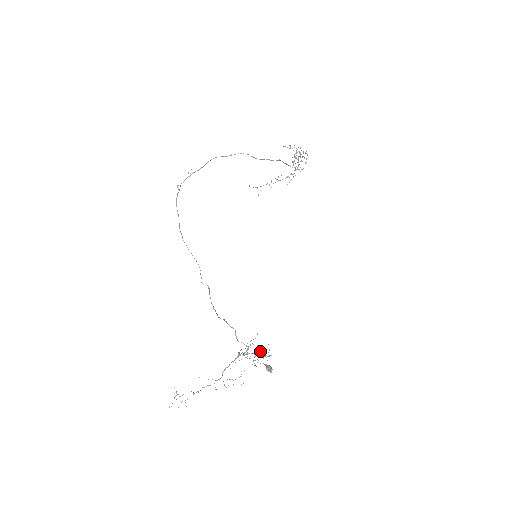
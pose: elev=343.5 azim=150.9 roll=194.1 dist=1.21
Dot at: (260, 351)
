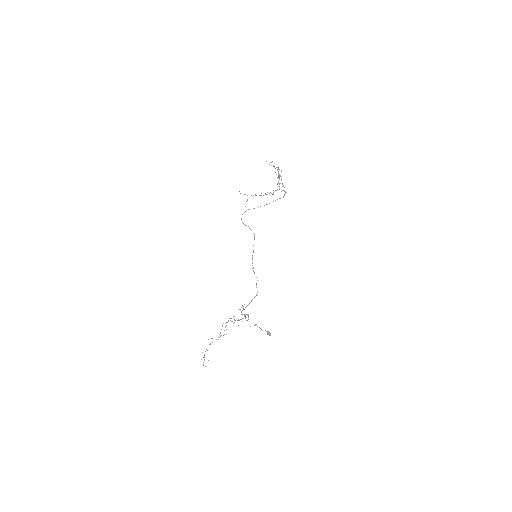
Dot at: (242, 314)
